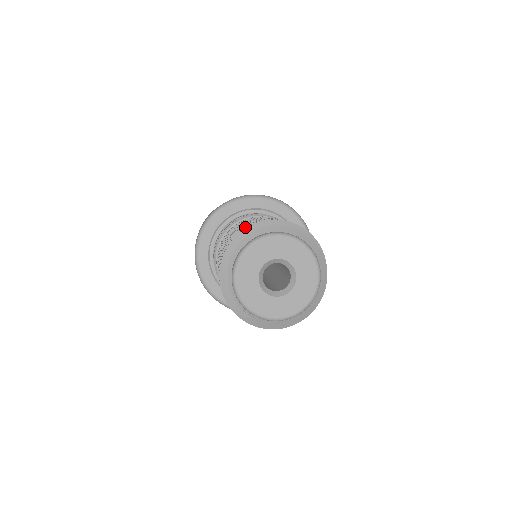
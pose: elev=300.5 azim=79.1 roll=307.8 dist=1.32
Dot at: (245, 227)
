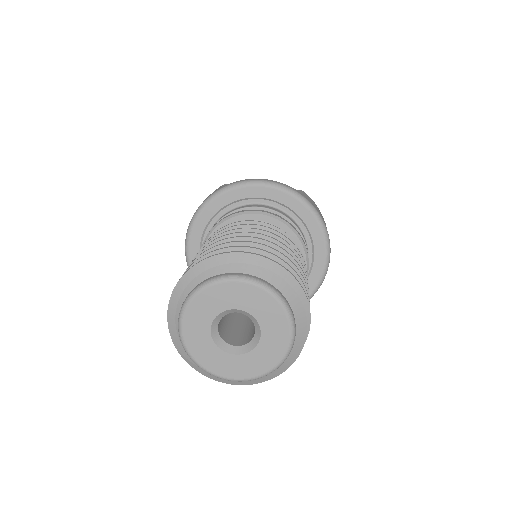
Dot at: (218, 250)
